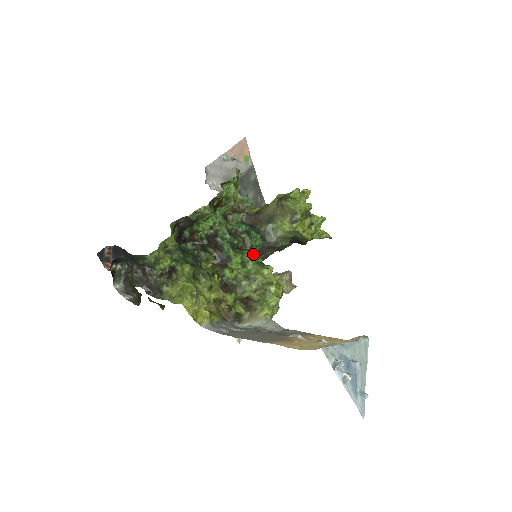
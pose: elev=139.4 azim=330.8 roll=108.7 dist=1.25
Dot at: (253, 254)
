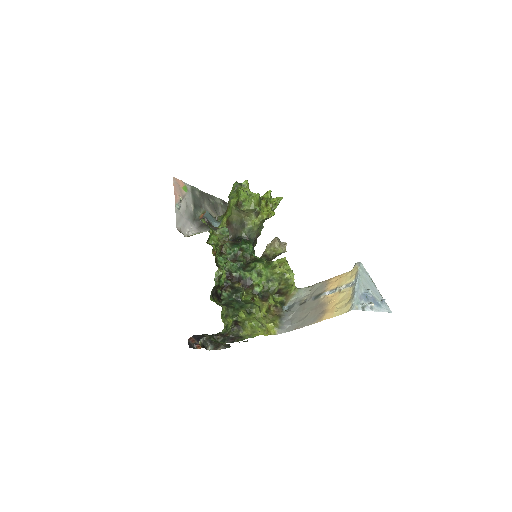
Dot at: (259, 264)
